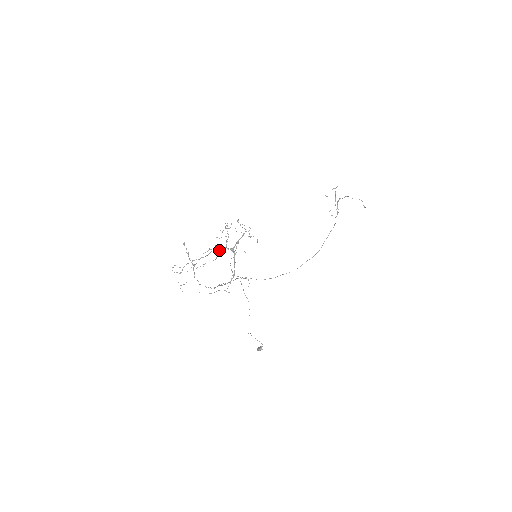
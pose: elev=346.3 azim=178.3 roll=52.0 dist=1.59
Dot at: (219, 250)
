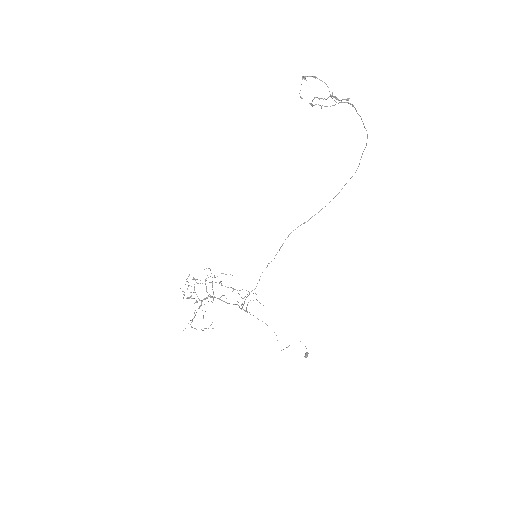
Dot at: (199, 307)
